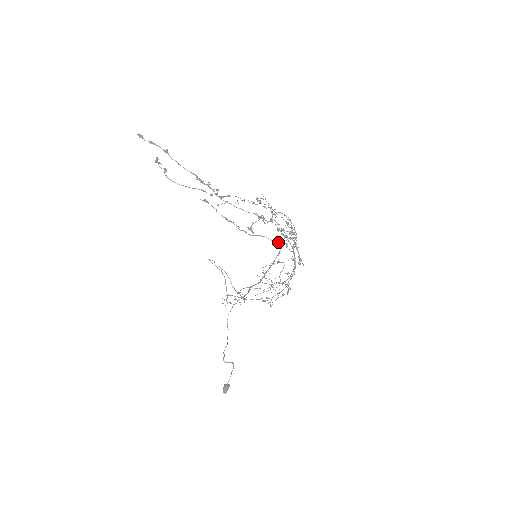
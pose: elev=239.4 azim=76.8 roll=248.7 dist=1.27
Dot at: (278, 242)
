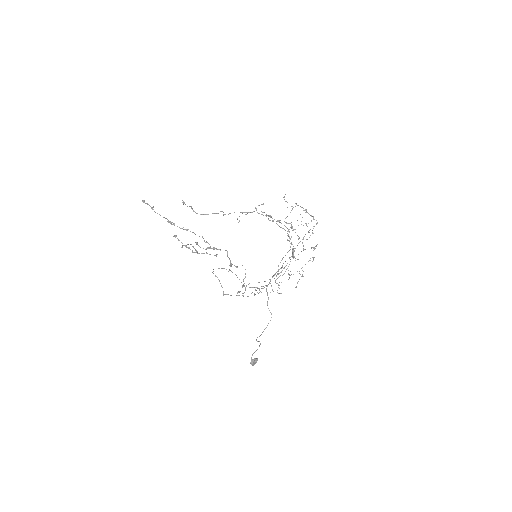
Dot at: occluded
